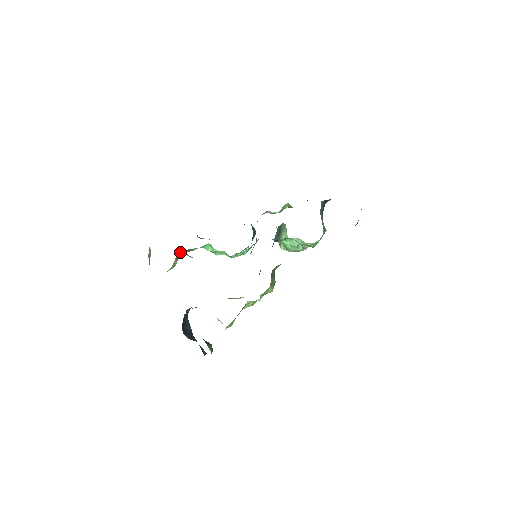
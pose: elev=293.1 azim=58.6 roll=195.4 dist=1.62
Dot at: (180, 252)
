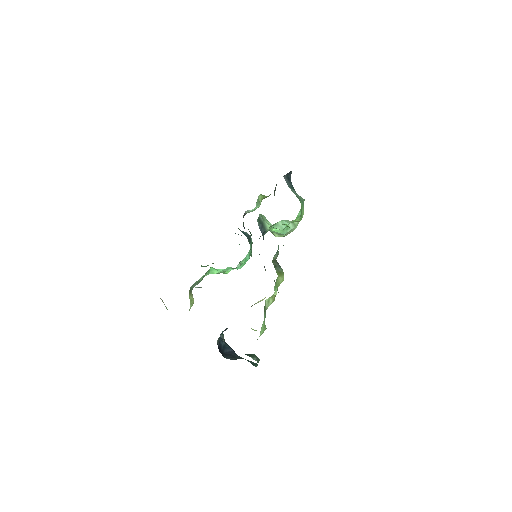
Dot at: (191, 288)
